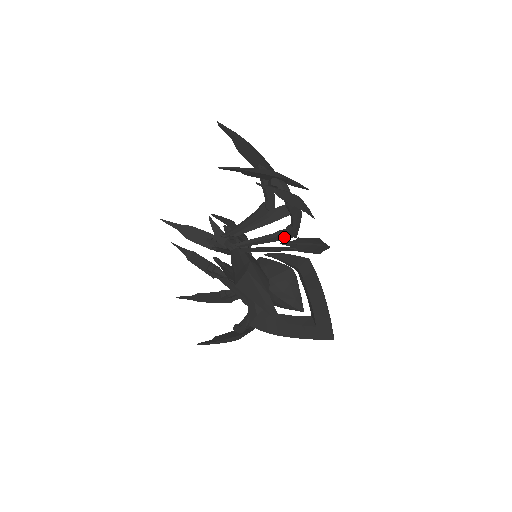
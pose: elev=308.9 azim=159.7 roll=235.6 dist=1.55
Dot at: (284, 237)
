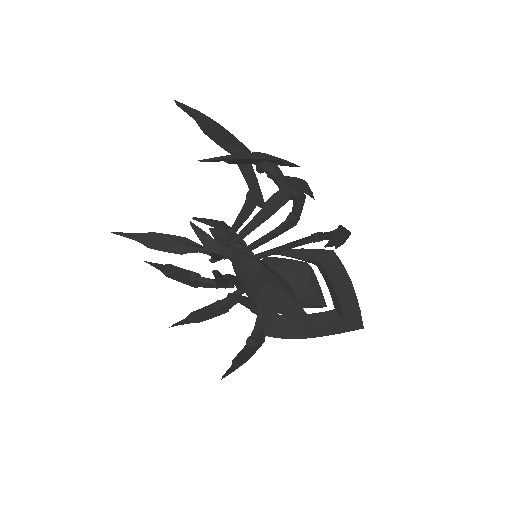
Dot at: (287, 228)
